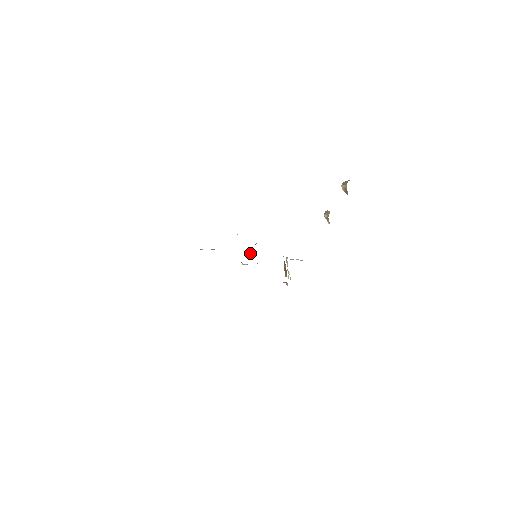
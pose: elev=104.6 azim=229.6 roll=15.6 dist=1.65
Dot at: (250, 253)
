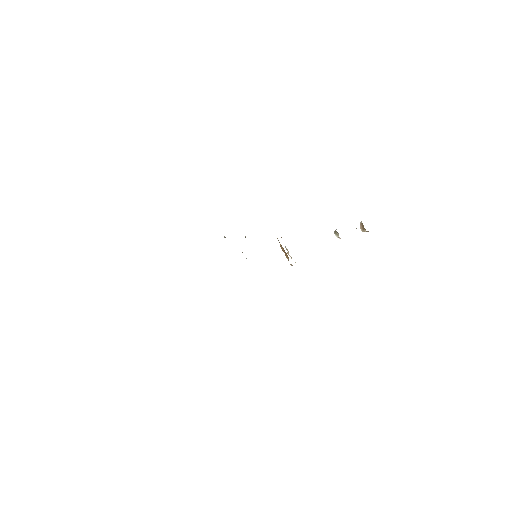
Dot at: occluded
